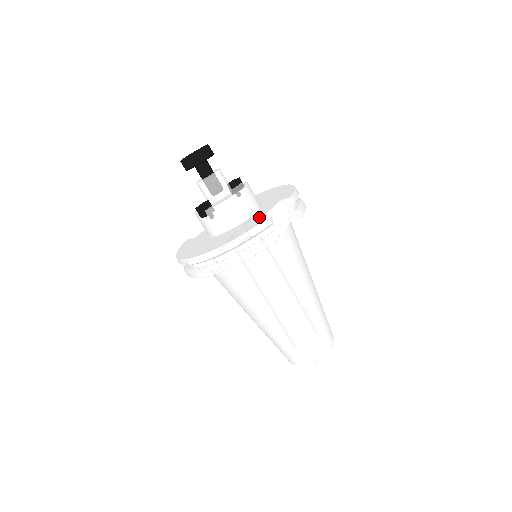
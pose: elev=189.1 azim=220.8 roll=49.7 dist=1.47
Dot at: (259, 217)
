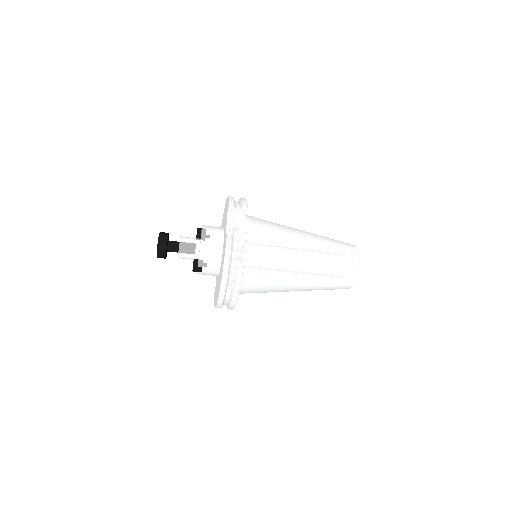
Dot at: (225, 236)
